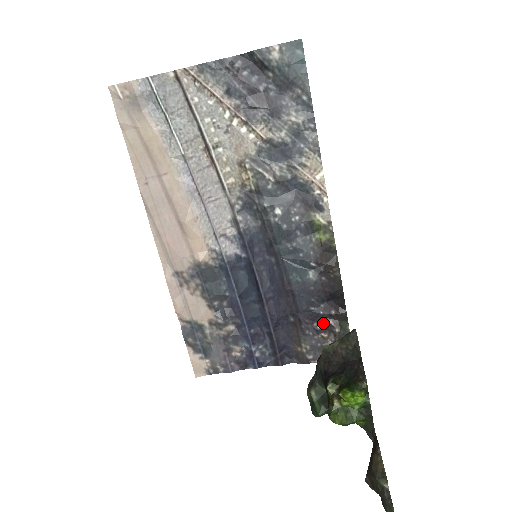
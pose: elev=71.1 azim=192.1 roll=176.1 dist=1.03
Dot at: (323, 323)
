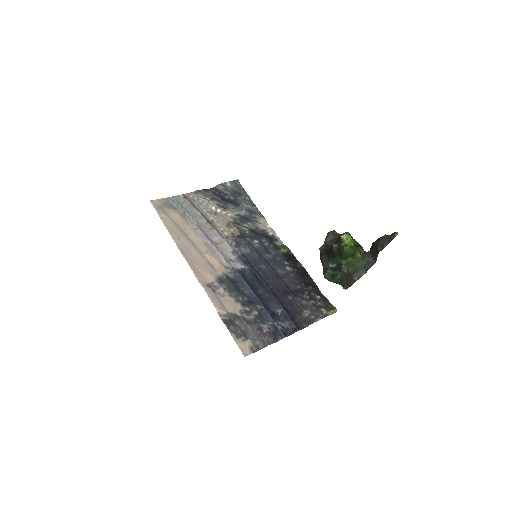
Dot at: (309, 295)
